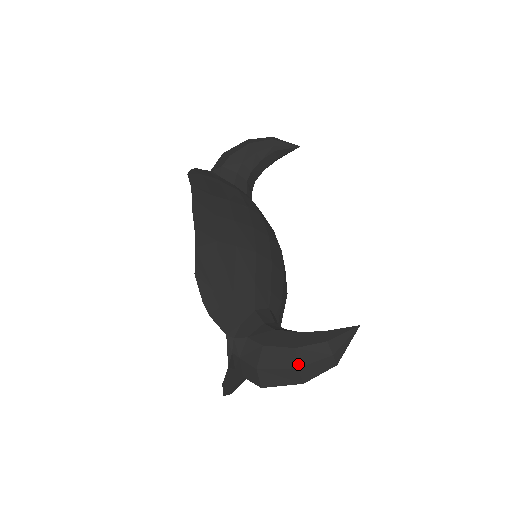
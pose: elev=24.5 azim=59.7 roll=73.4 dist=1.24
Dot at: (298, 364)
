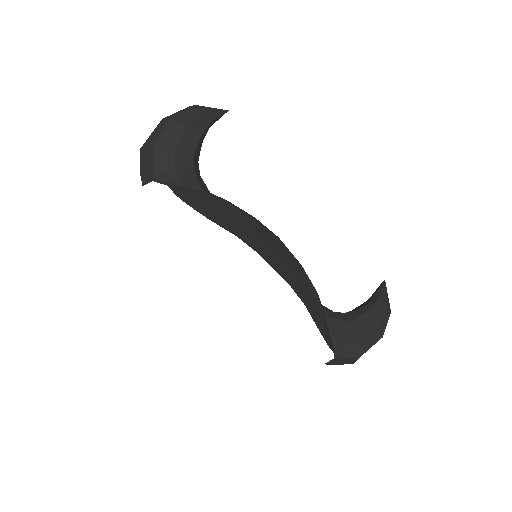
Dot at: (382, 334)
